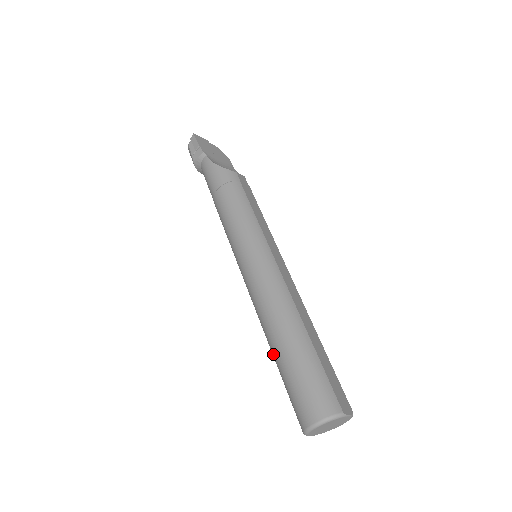
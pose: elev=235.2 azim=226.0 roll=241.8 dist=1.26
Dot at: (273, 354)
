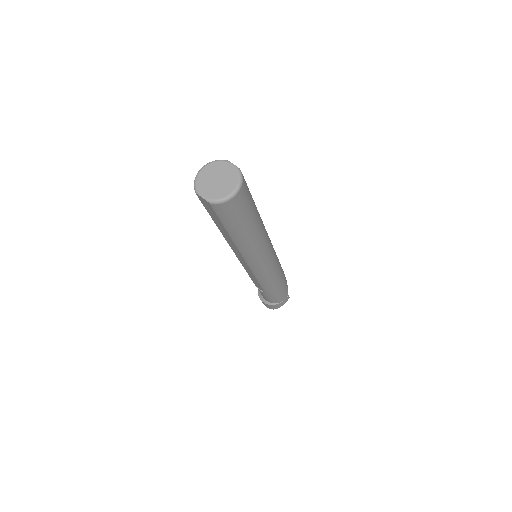
Dot at: occluded
